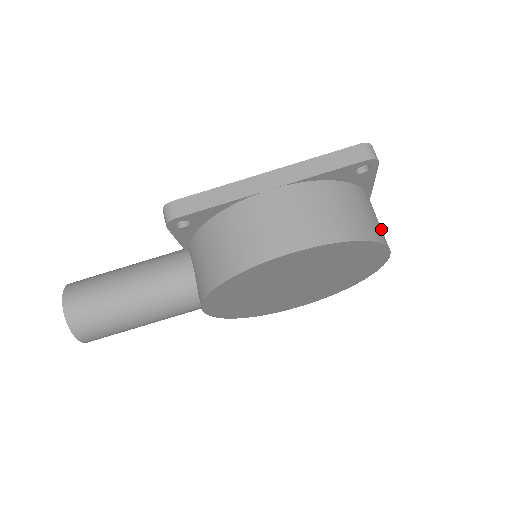
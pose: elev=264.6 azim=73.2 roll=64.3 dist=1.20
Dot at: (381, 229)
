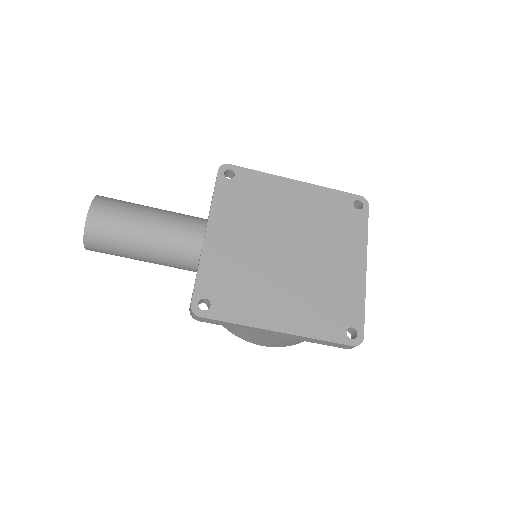
Dot at: occluded
